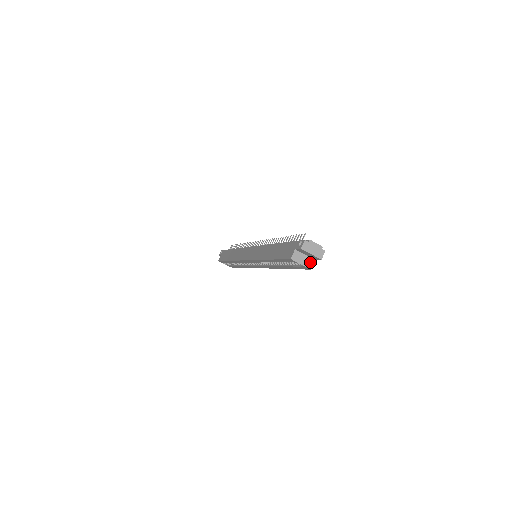
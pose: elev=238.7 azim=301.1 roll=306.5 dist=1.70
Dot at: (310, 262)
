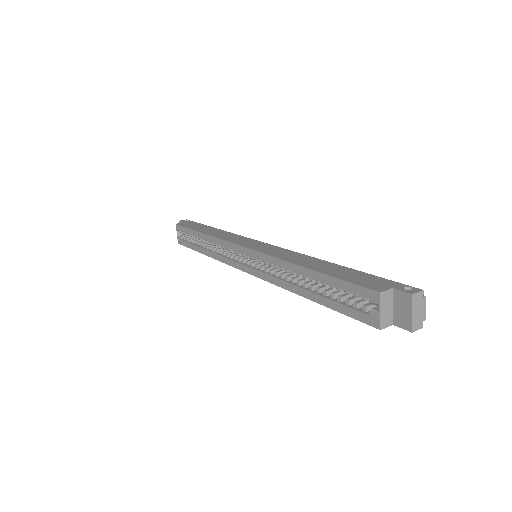
Dot at: (388, 321)
